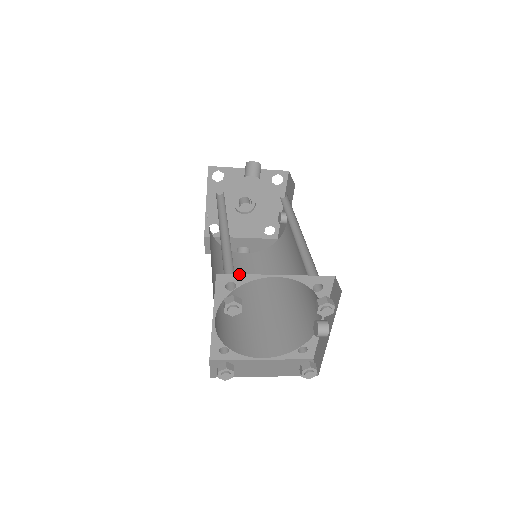
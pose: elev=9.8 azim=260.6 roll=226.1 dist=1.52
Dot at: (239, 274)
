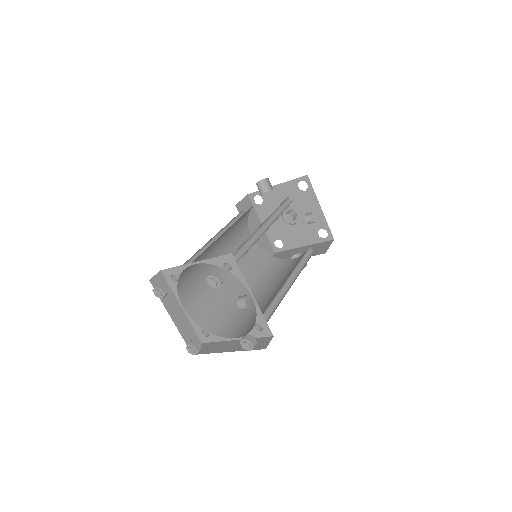
Dot at: (173, 267)
